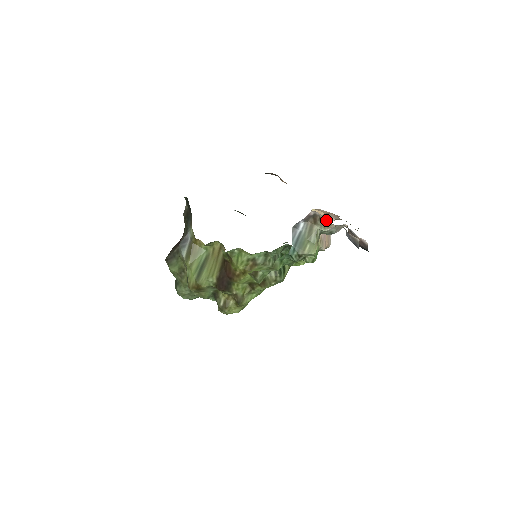
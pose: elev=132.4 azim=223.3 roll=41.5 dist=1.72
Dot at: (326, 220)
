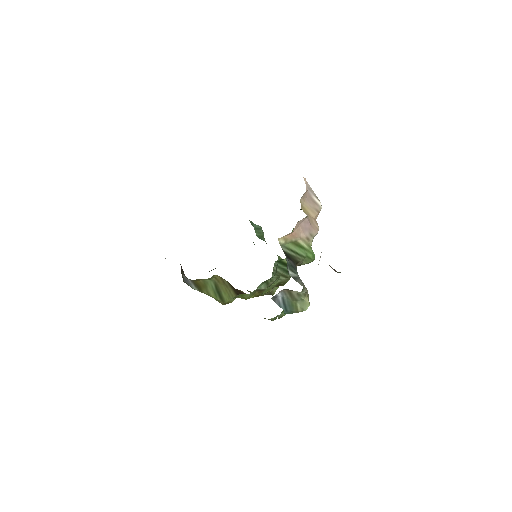
Dot at: occluded
